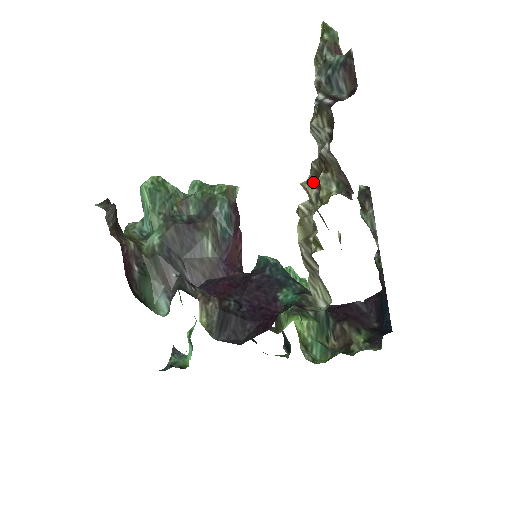
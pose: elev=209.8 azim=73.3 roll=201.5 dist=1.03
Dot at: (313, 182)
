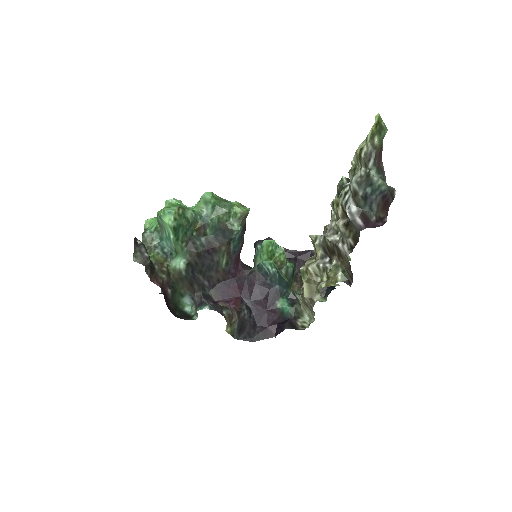
Dot at: (322, 246)
